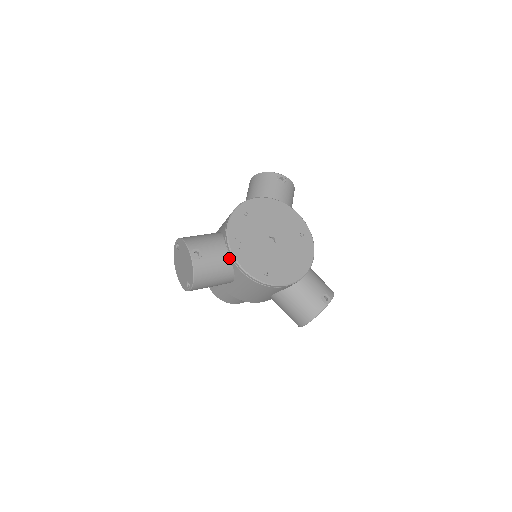
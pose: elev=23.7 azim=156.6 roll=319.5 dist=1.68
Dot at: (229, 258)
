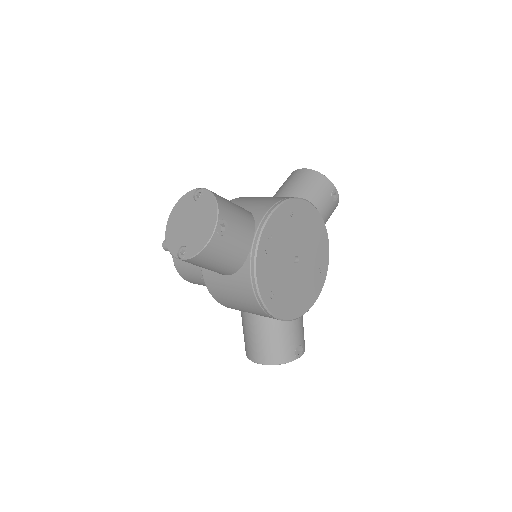
Dot at: (248, 253)
